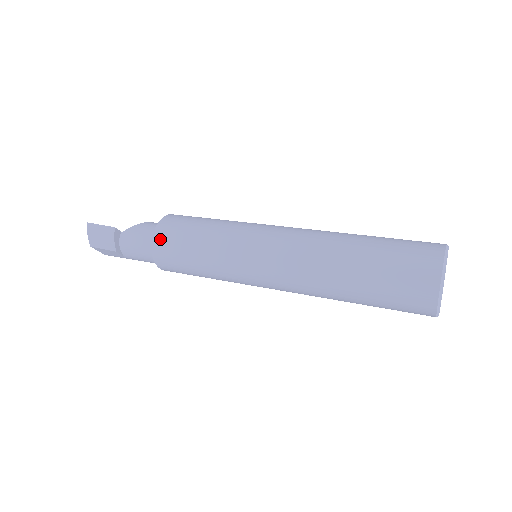
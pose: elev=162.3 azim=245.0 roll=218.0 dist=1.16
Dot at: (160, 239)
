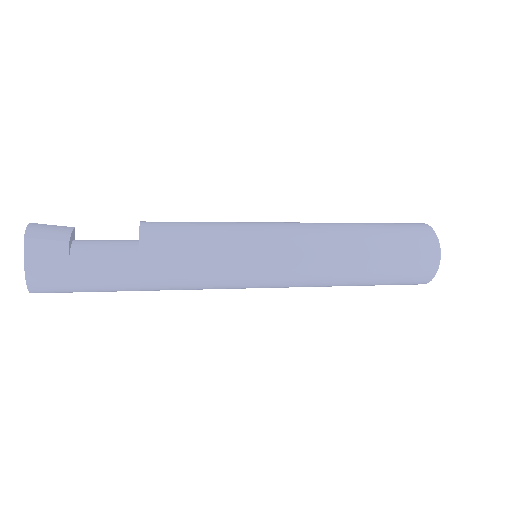
Dot at: occluded
